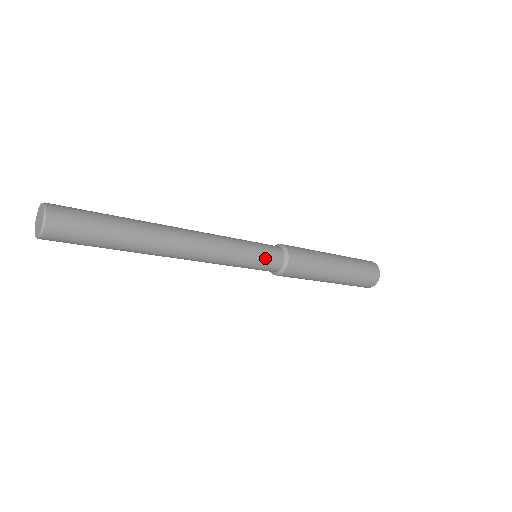
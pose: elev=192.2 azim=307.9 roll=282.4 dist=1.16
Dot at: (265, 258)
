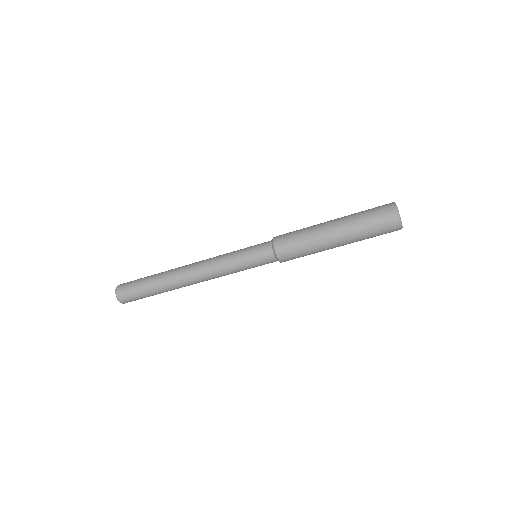
Dot at: (256, 261)
